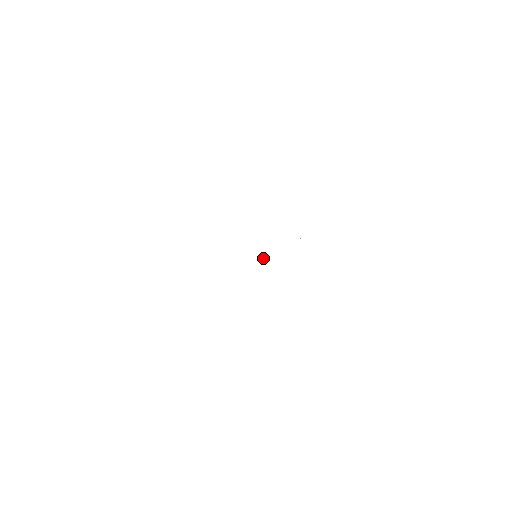
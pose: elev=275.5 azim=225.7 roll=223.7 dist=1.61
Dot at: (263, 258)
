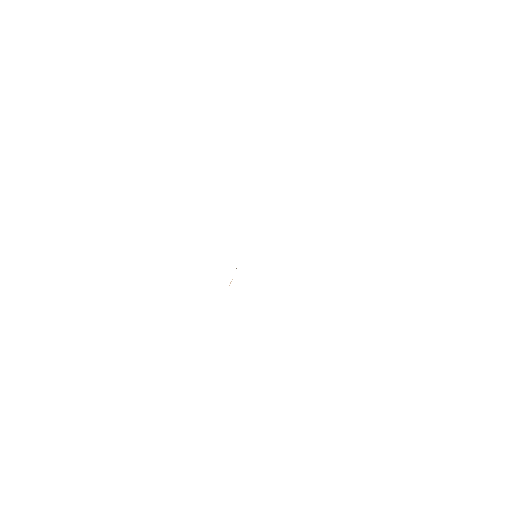
Dot at: occluded
